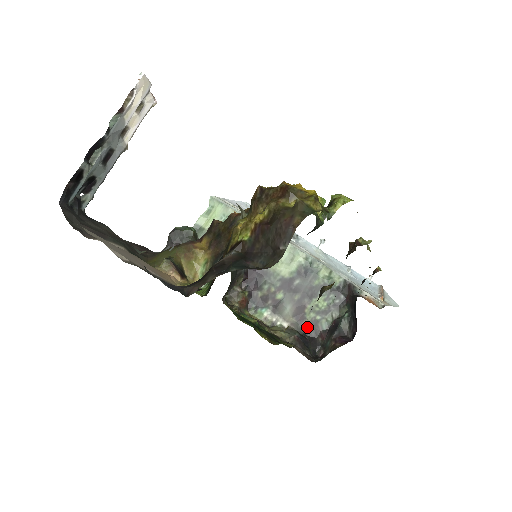
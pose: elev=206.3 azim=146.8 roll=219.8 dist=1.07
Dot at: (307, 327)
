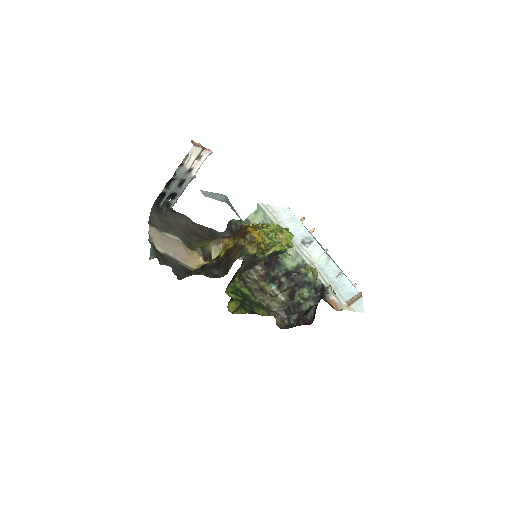
Dot at: (294, 305)
